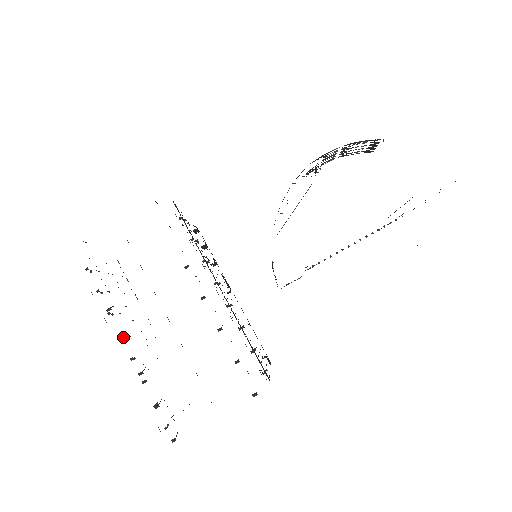
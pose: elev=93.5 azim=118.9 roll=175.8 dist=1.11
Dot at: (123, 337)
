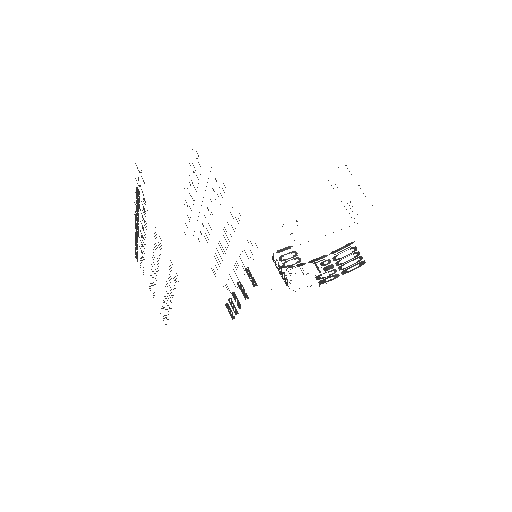
Dot at: occluded
